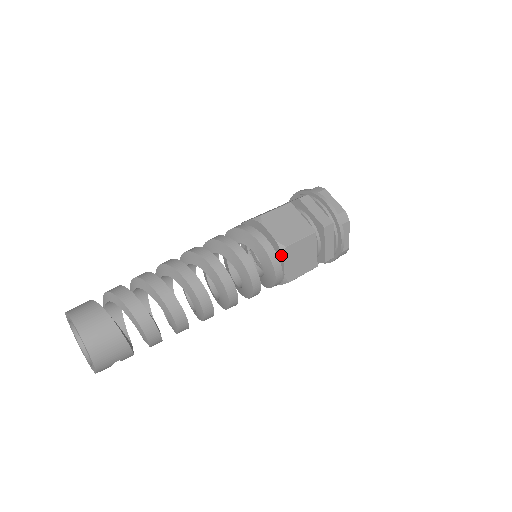
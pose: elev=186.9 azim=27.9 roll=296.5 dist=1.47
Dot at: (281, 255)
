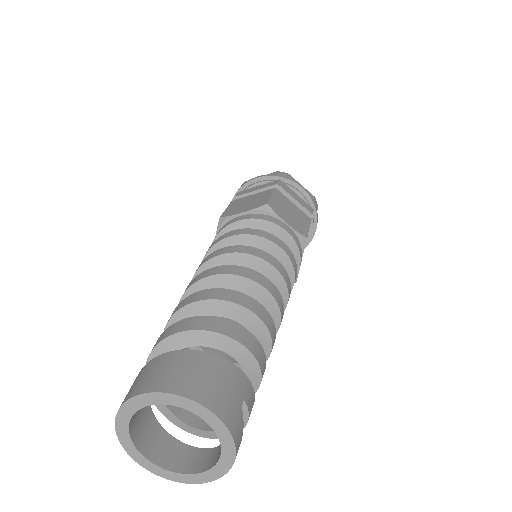
Dot at: (272, 215)
